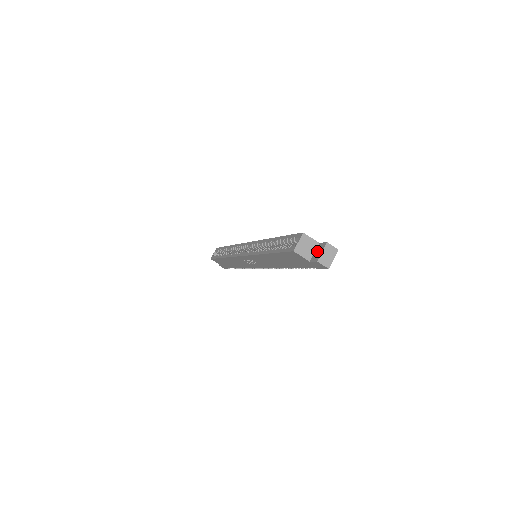
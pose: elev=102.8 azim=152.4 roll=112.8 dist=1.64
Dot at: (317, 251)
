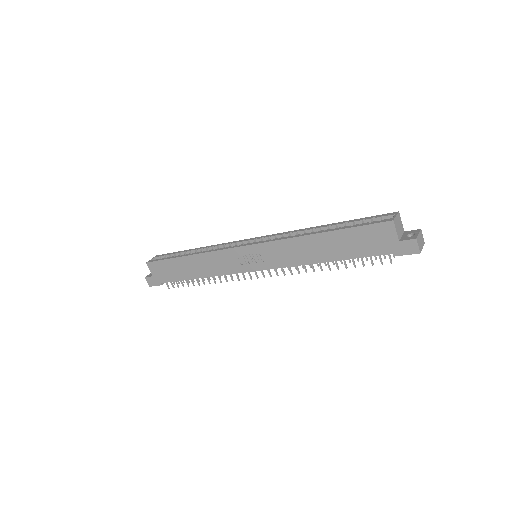
Dot at: (407, 235)
